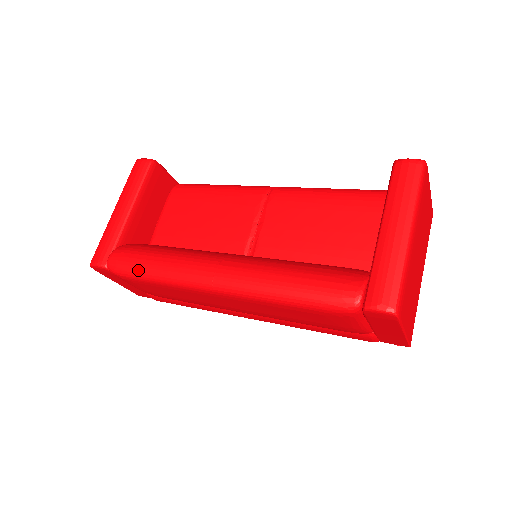
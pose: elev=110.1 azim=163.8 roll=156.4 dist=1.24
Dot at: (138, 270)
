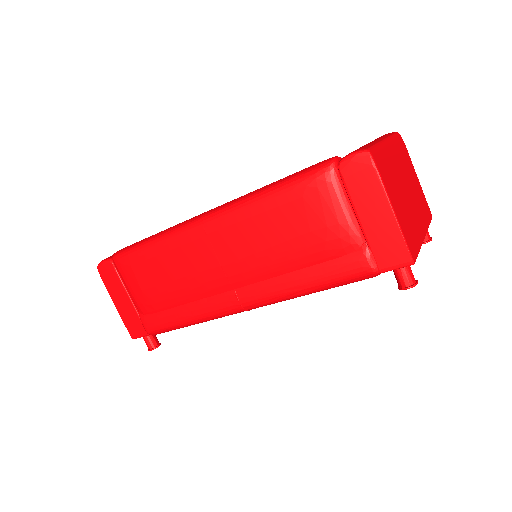
Dot at: (139, 242)
